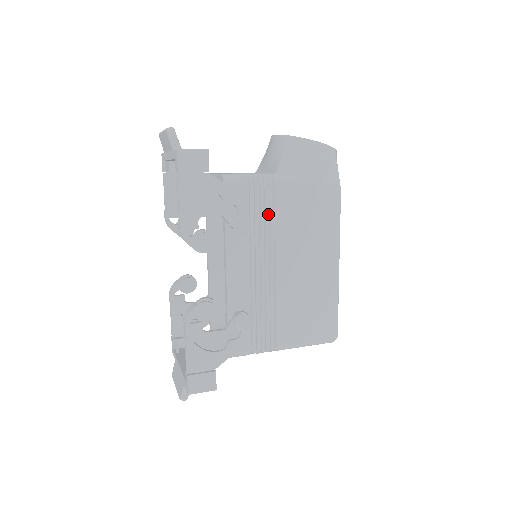
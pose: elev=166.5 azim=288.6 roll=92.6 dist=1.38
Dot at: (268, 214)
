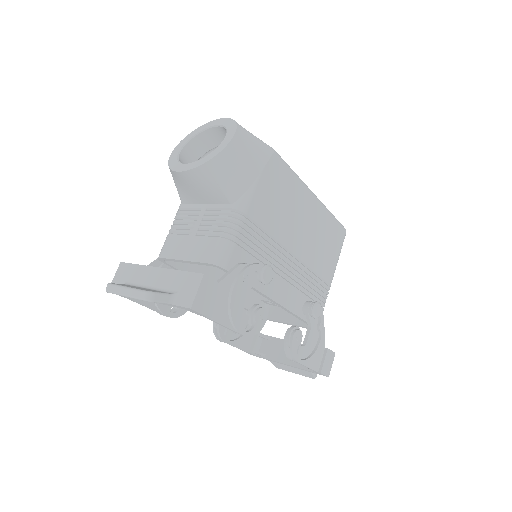
Dot at: (261, 238)
